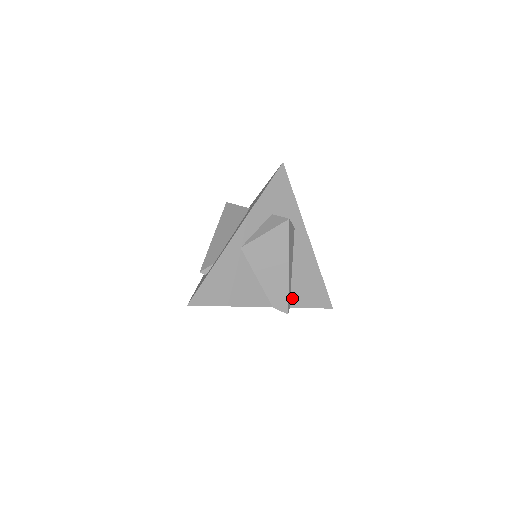
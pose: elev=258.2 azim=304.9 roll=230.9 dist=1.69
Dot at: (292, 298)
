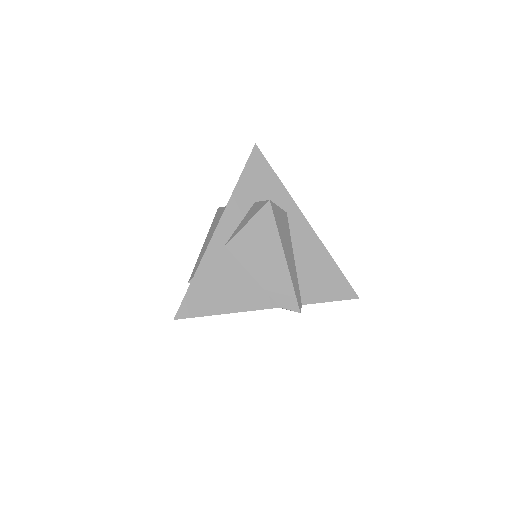
Dot at: (302, 293)
